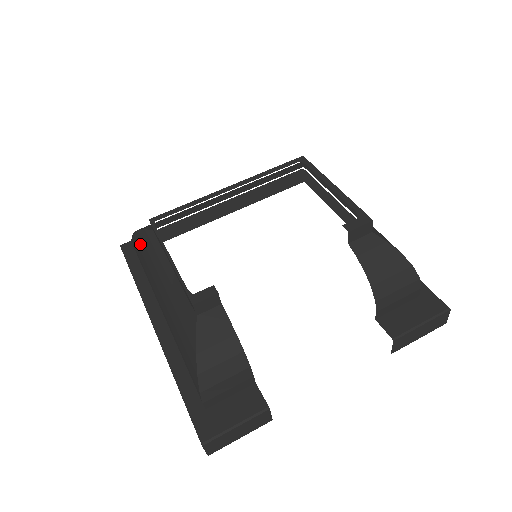
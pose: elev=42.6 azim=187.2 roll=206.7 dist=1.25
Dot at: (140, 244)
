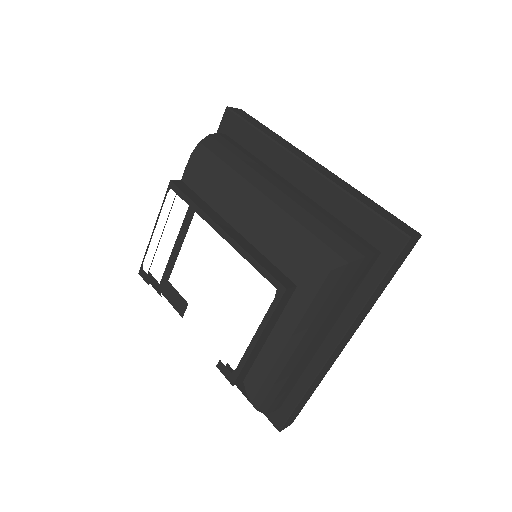
Dot at: occluded
